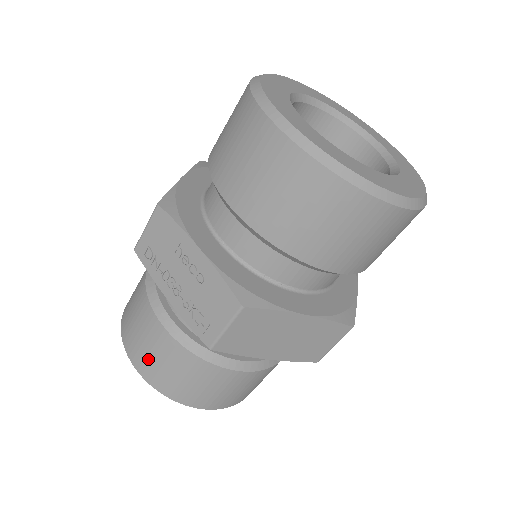
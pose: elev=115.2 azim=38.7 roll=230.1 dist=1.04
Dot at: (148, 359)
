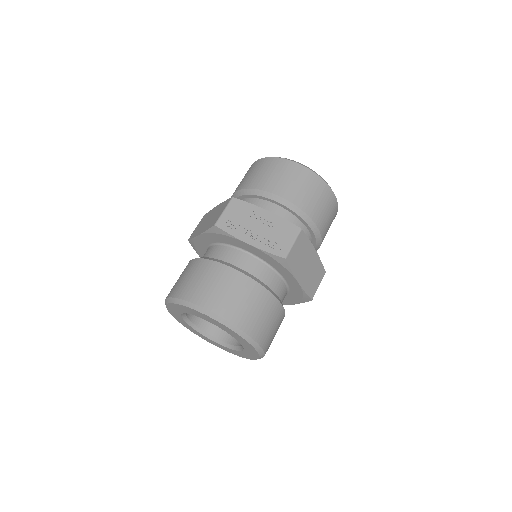
Dot at: (225, 299)
